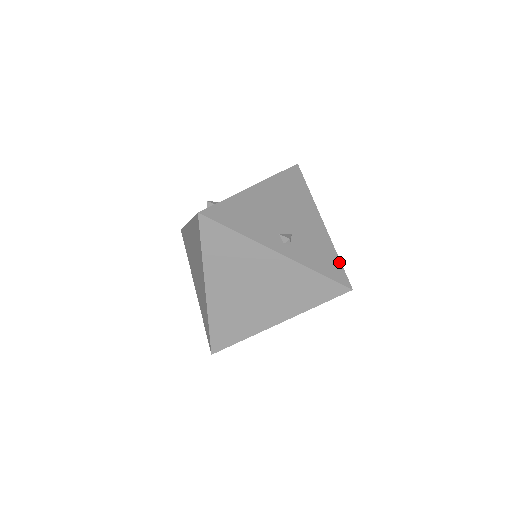
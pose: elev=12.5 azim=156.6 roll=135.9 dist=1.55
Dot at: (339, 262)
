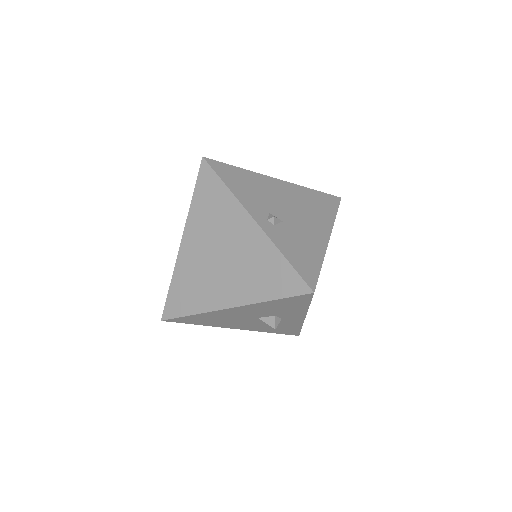
Dot at: (319, 268)
